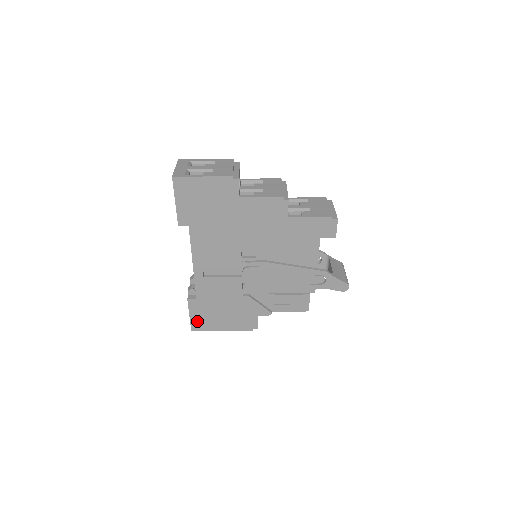
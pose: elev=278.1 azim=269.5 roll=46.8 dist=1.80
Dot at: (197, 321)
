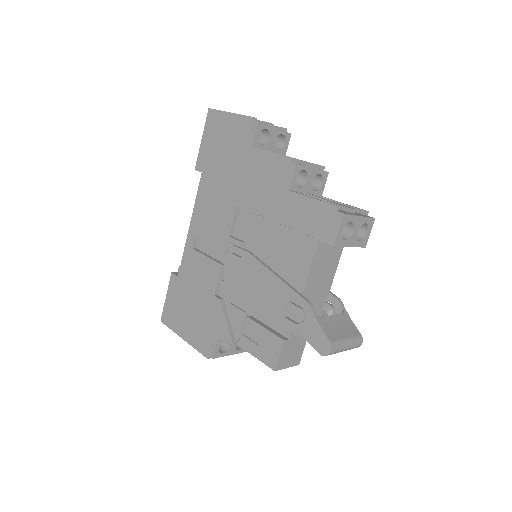
Dot at: (169, 309)
